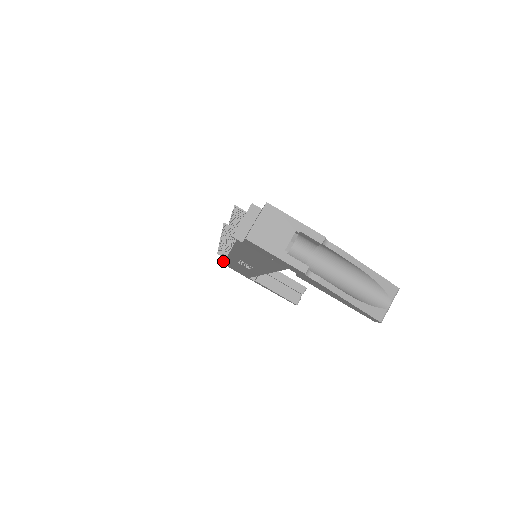
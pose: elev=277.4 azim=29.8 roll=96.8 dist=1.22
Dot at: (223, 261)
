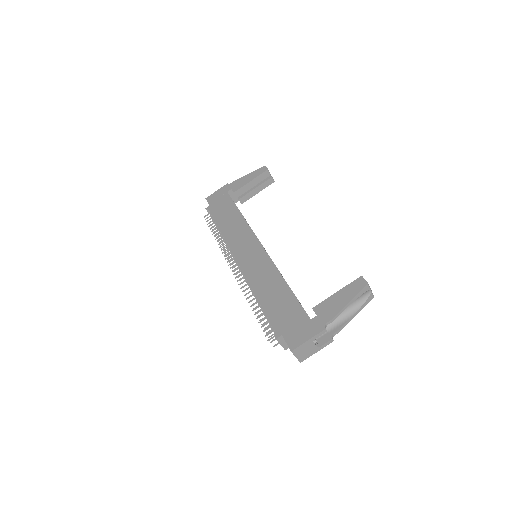
Dot at: occluded
